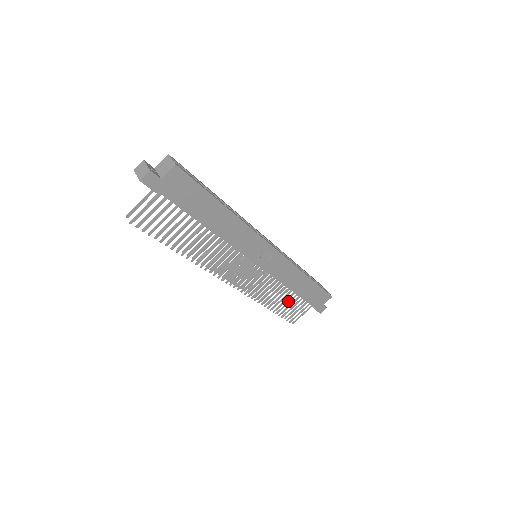
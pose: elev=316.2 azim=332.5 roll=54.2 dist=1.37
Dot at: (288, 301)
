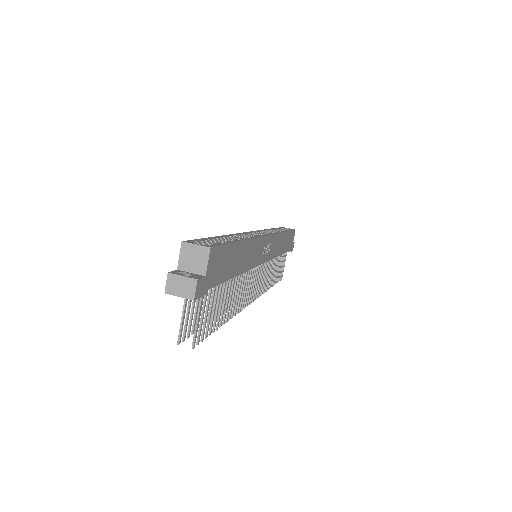
Dot at: (277, 266)
